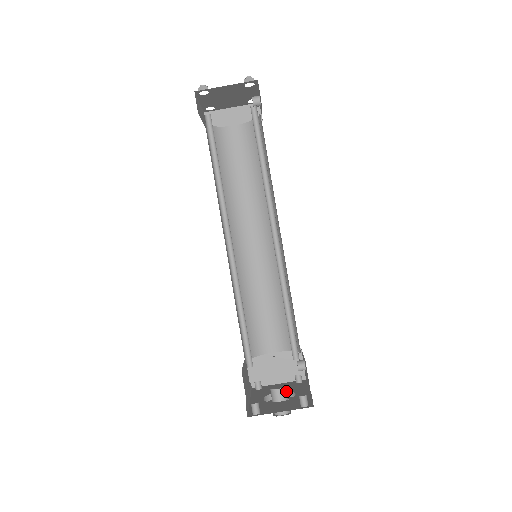
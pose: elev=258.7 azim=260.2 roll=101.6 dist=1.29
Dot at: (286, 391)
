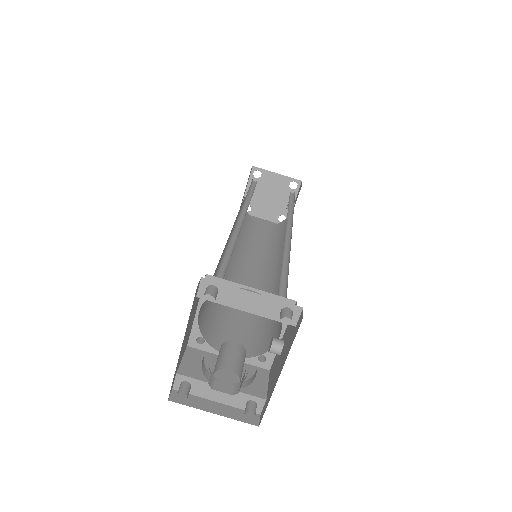
Dot at: (245, 356)
